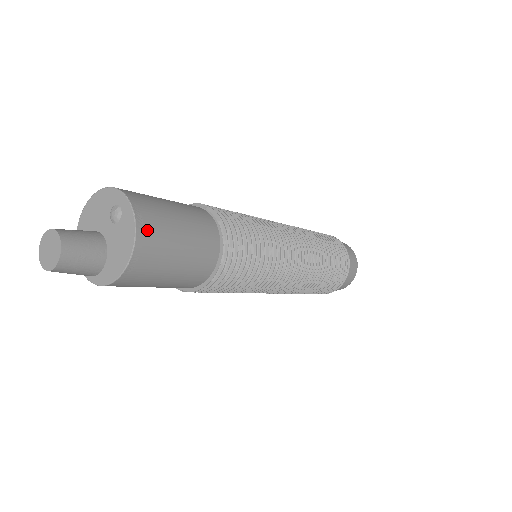
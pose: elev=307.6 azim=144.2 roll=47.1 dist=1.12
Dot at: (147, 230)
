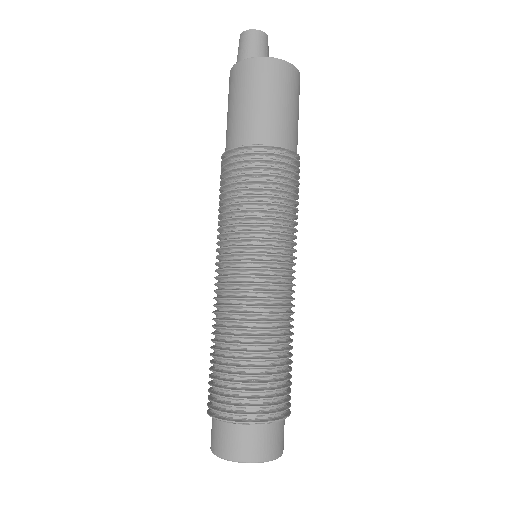
Dot at: occluded
